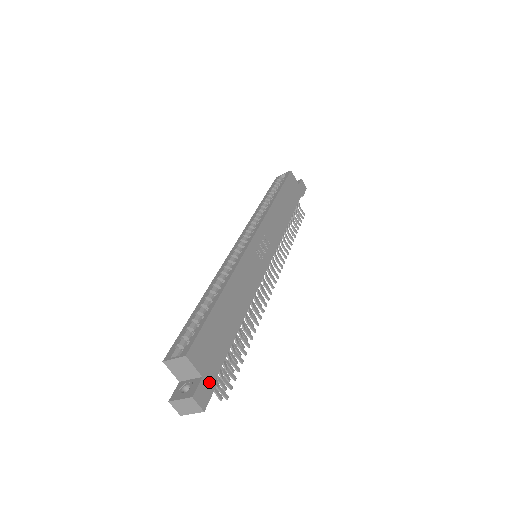
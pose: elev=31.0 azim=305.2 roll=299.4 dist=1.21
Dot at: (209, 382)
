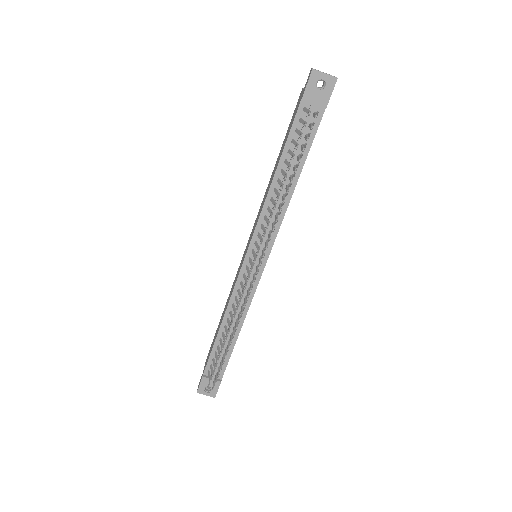
Dot at: (328, 101)
